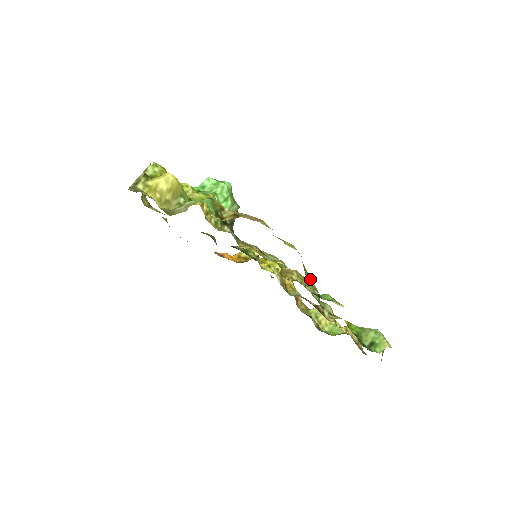
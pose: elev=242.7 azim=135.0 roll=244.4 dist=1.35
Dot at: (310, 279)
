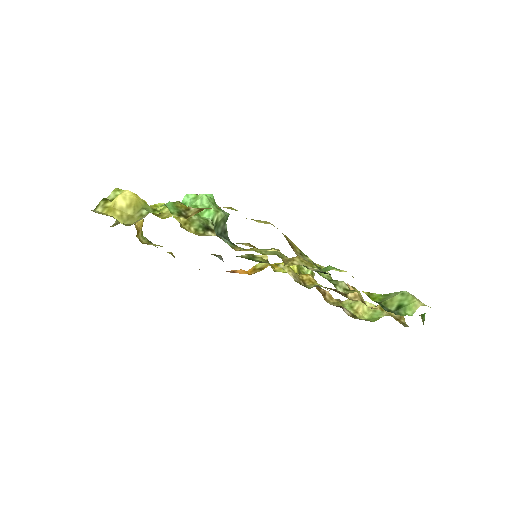
Dot at: (303, 254)
